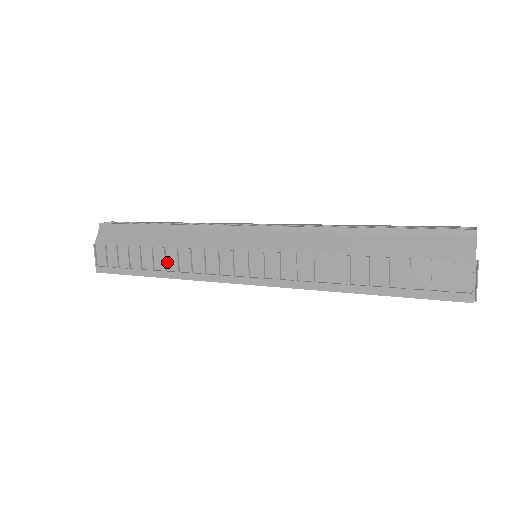
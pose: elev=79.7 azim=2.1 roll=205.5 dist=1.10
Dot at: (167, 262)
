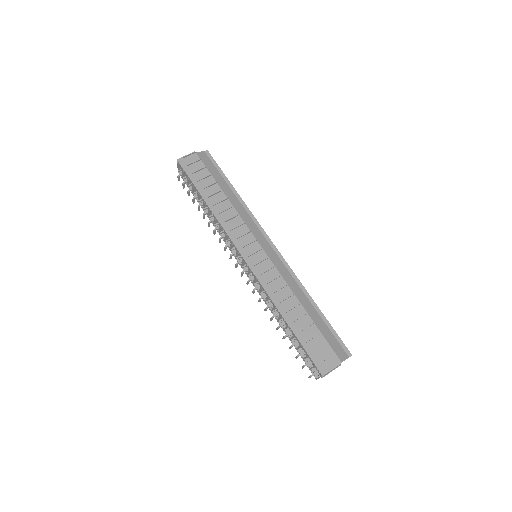
Dot at: (219, 204)
